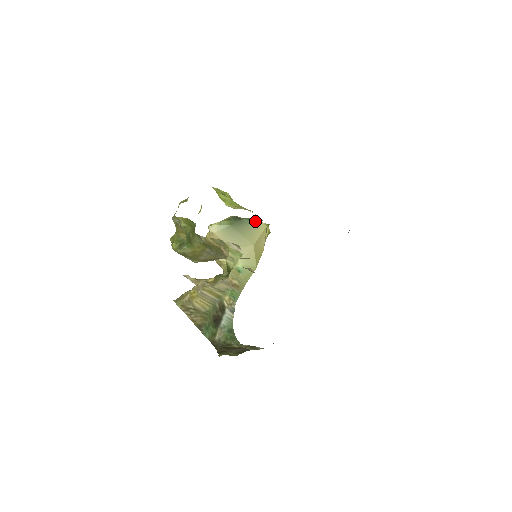
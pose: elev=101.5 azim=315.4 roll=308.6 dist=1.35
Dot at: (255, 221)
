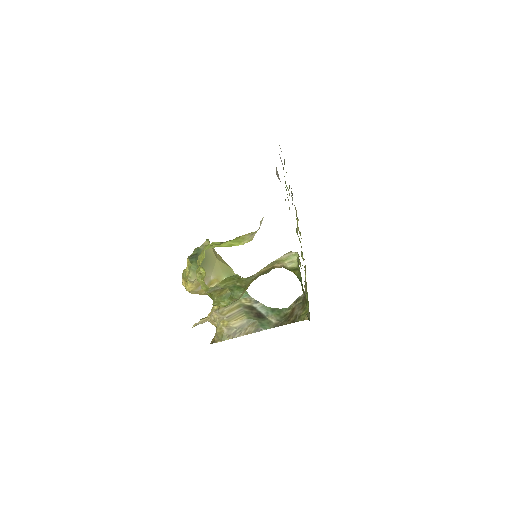
Dot at: (201, 246)
